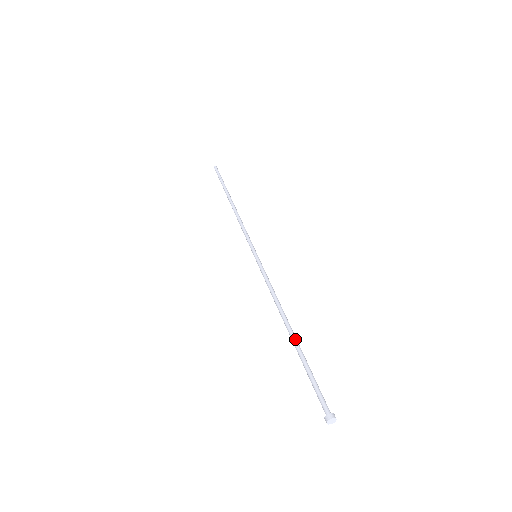
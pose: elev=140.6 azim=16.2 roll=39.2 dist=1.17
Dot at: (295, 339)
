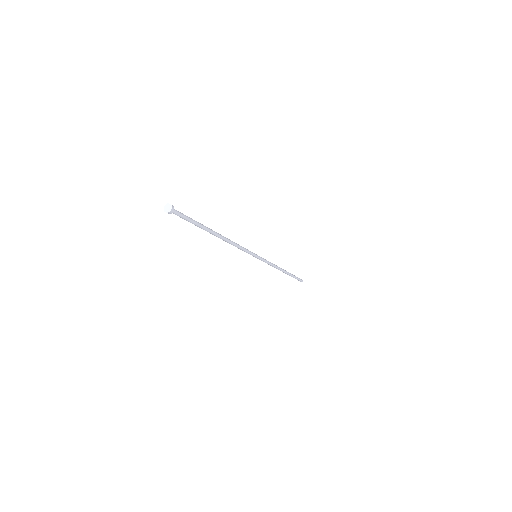
Dot at: occluded
